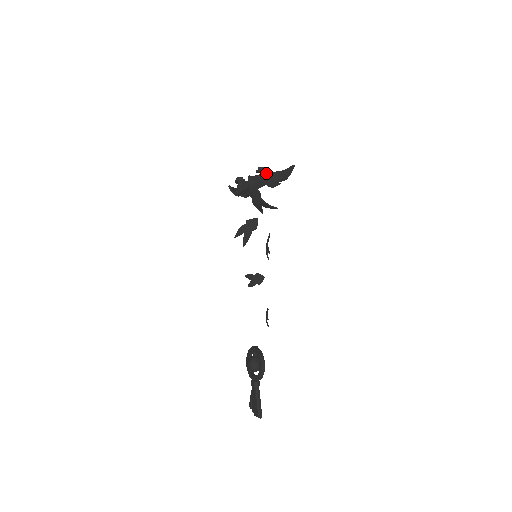
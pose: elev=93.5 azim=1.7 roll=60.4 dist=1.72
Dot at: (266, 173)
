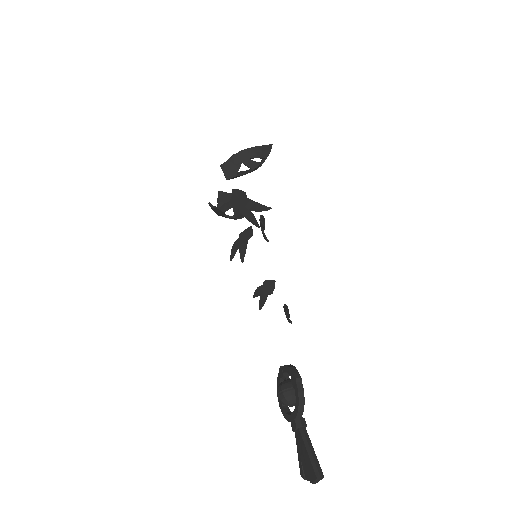
Dot at: occluded
